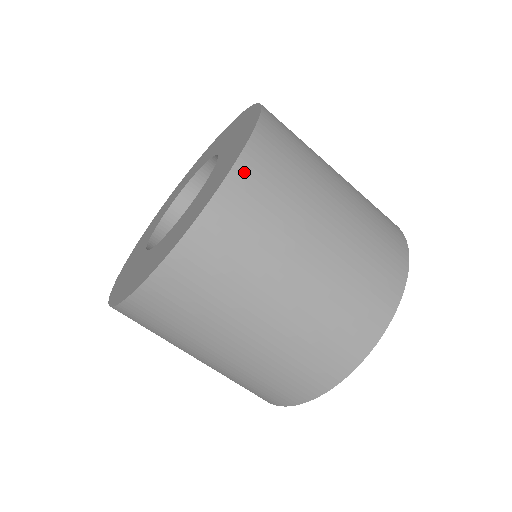
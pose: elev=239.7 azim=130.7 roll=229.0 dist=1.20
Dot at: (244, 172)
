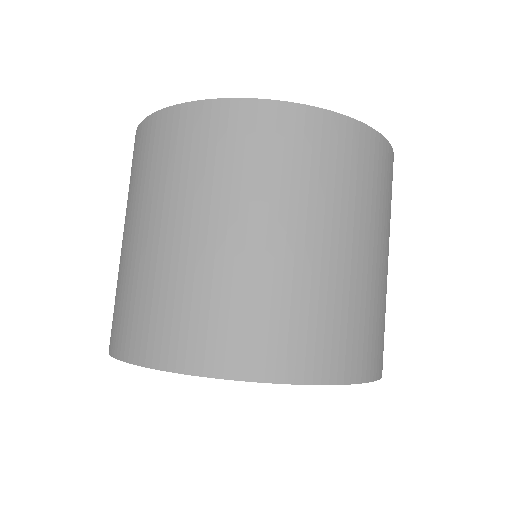
Dot at: (385, 150)
